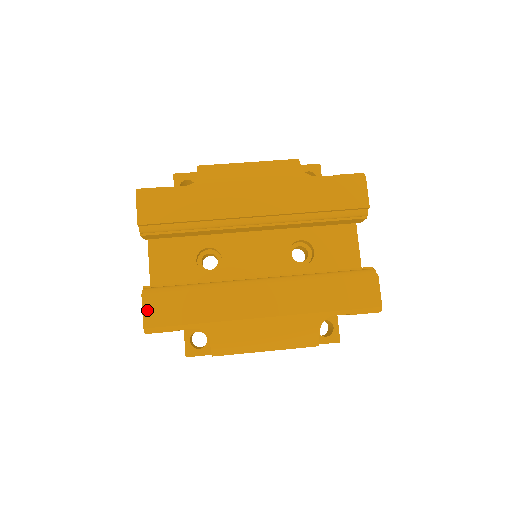
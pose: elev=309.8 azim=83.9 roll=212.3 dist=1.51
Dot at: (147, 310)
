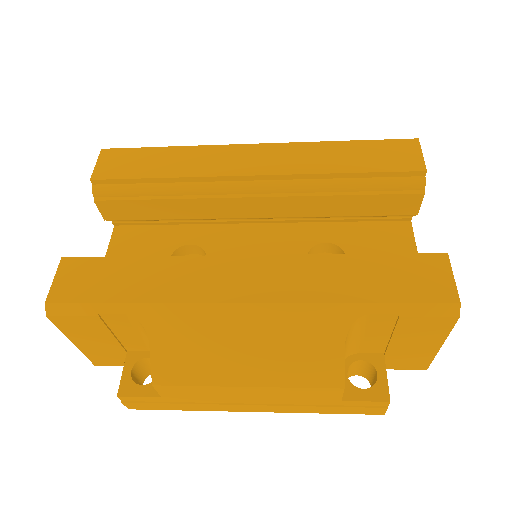
Dot at: (61, 278)
